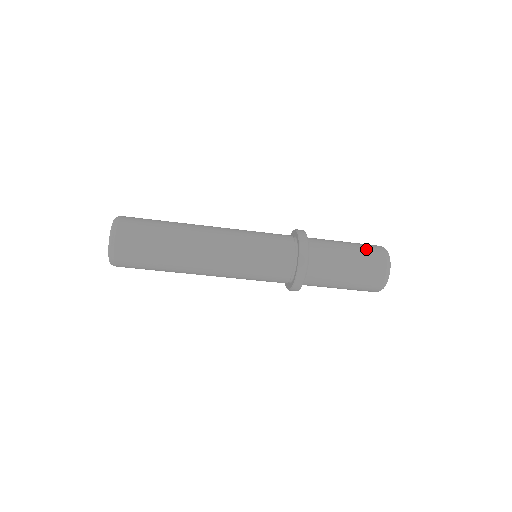
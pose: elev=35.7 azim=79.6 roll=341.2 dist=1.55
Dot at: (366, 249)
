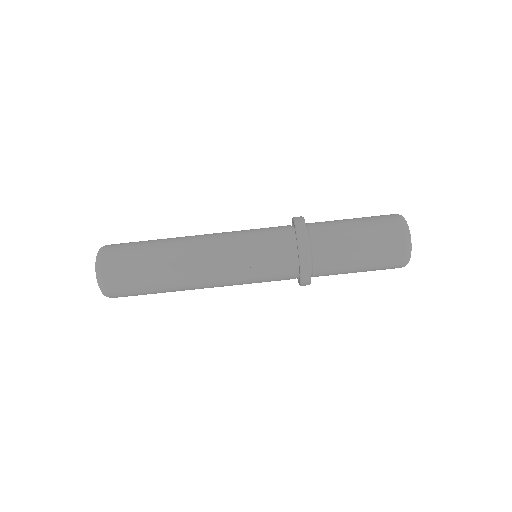
Dot at: (373, 216)
